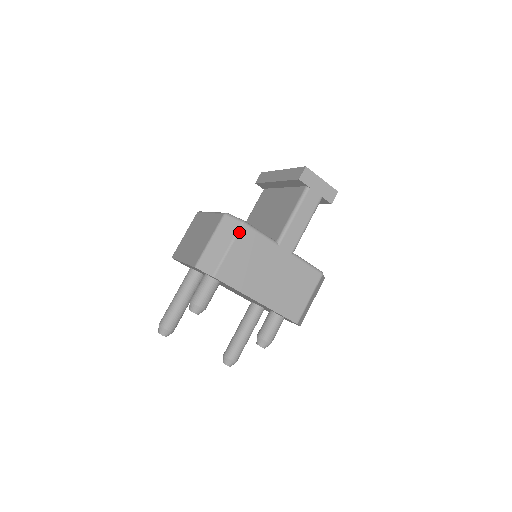
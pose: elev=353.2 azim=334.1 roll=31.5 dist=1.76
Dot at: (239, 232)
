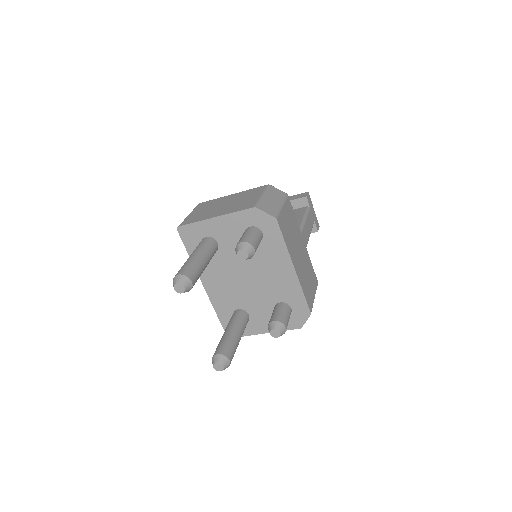
Dot at: (286, 199)
